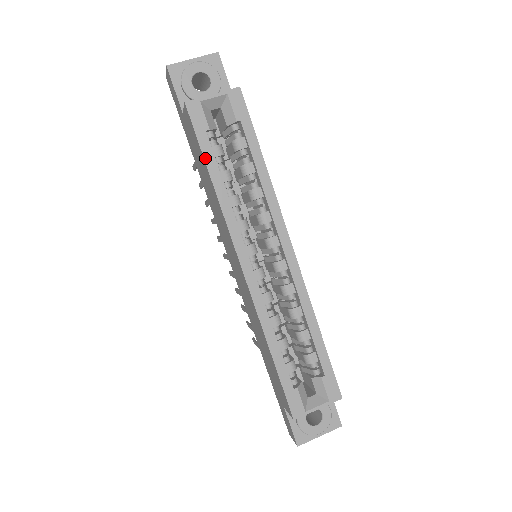
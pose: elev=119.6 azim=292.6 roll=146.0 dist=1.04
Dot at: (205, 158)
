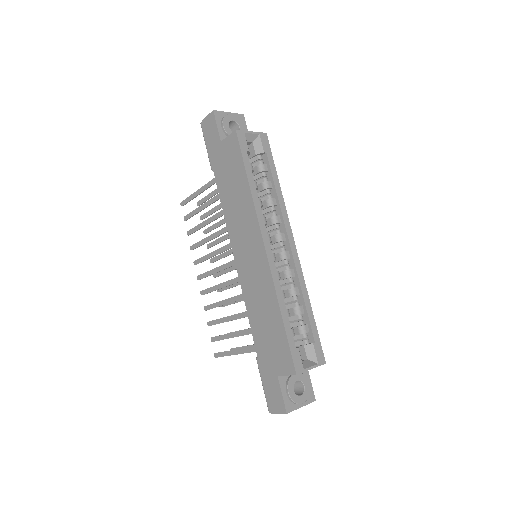
Dot at: (246, 168)
